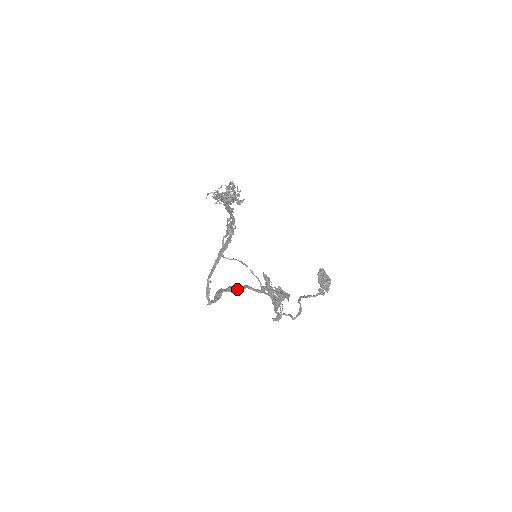
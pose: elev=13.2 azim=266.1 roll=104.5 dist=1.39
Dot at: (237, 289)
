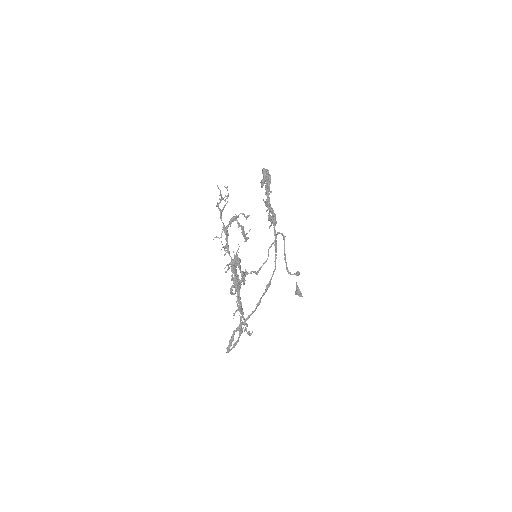
Dot at: occluded
